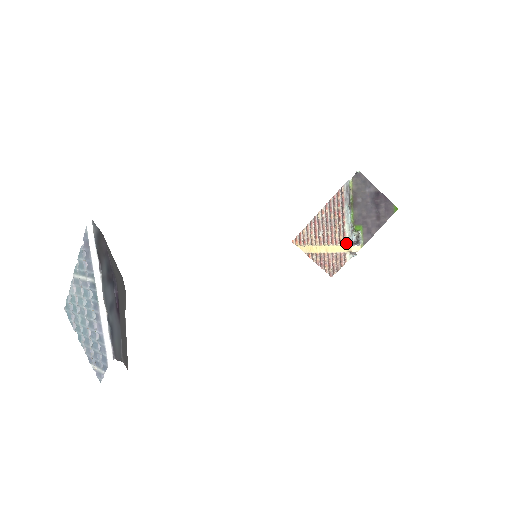
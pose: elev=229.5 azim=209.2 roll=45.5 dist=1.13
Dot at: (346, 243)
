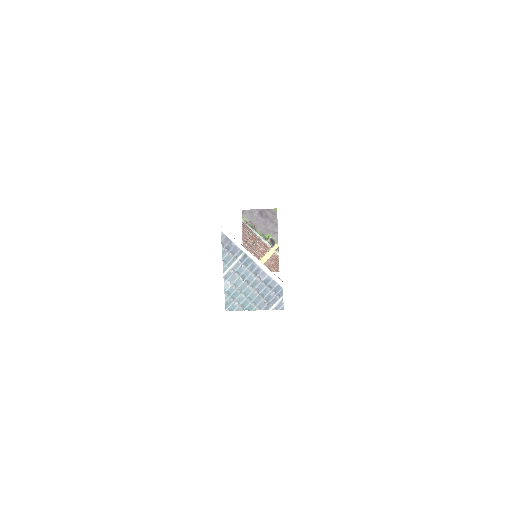
Dot at: (269, 248)
